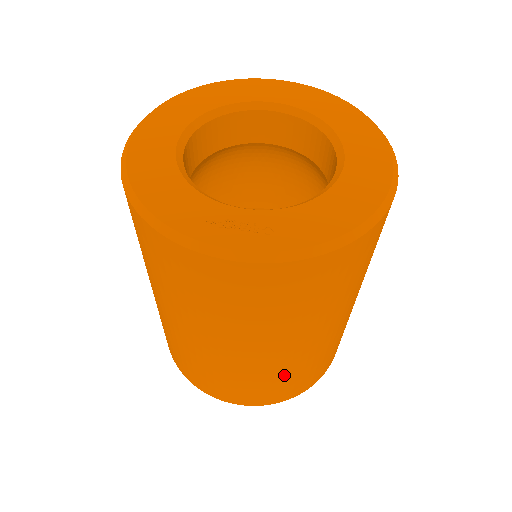
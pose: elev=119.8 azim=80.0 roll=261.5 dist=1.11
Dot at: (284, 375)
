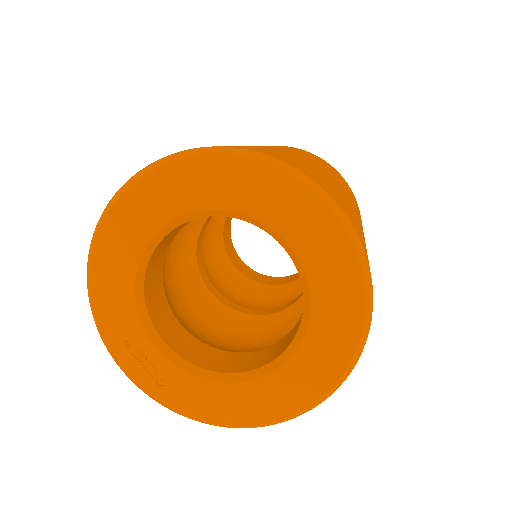
Dot at: occluded
